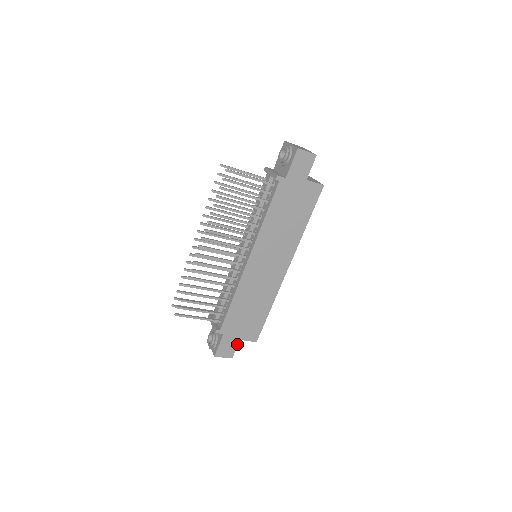
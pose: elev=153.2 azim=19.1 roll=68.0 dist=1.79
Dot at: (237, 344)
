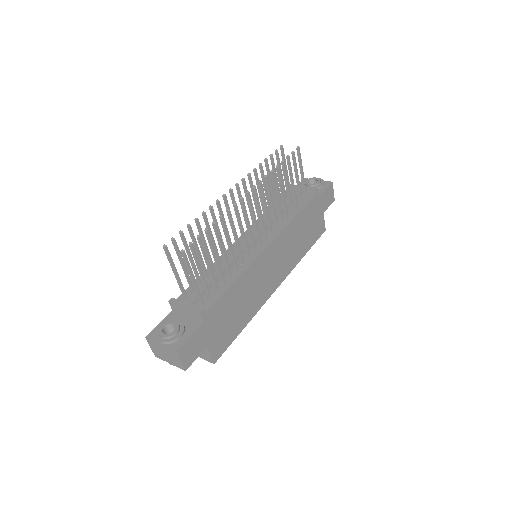
Dot at: (201, 351)
